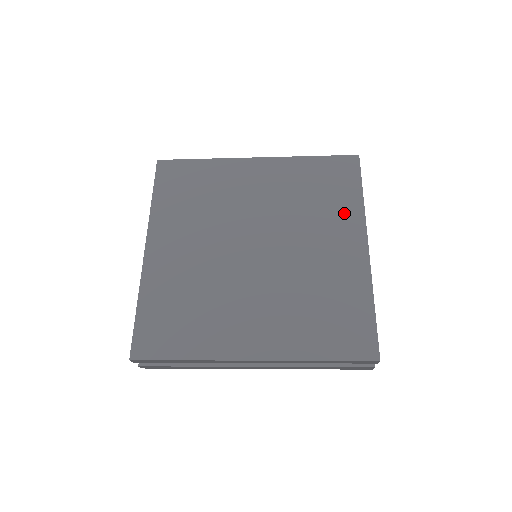
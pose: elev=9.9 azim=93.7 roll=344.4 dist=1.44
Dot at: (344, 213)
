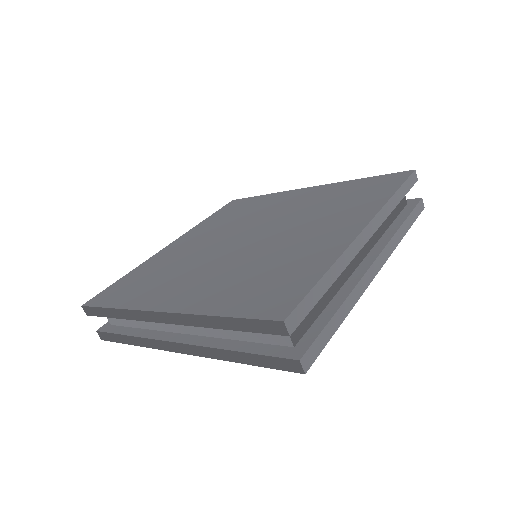
Dot at: (360, 207)
